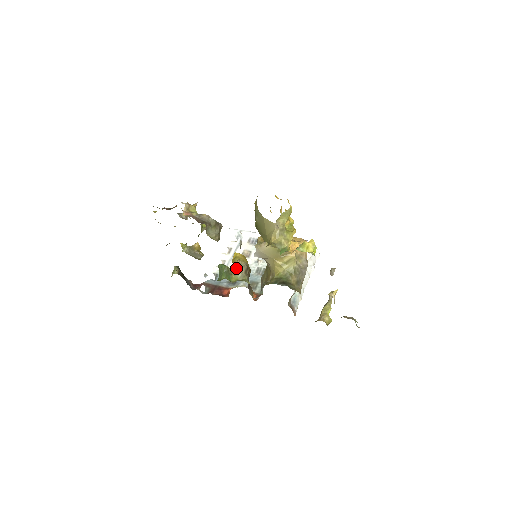
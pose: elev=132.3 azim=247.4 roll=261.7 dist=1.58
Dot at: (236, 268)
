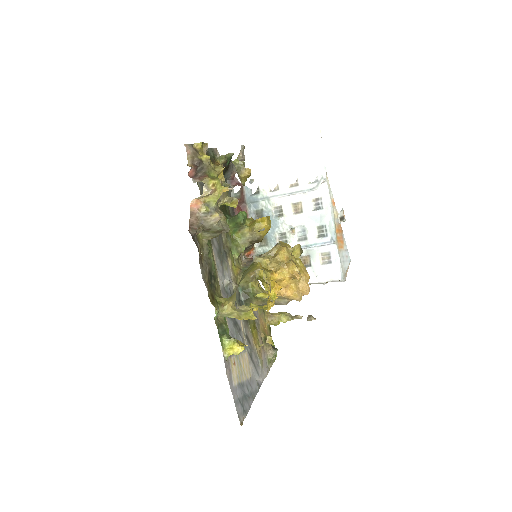
Dot at: (249, 231)
